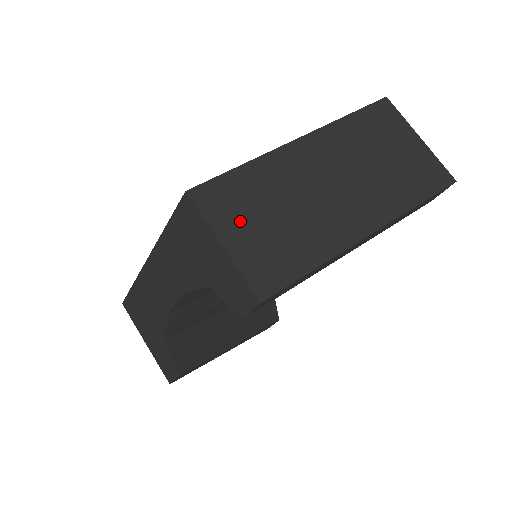
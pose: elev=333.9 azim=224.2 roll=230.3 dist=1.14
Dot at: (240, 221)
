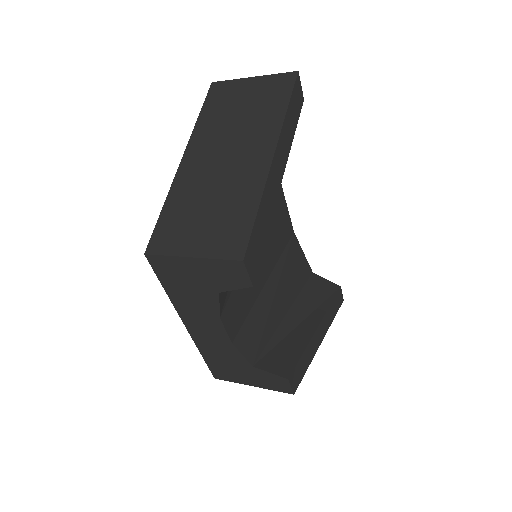
Dot at: (189, 234)
